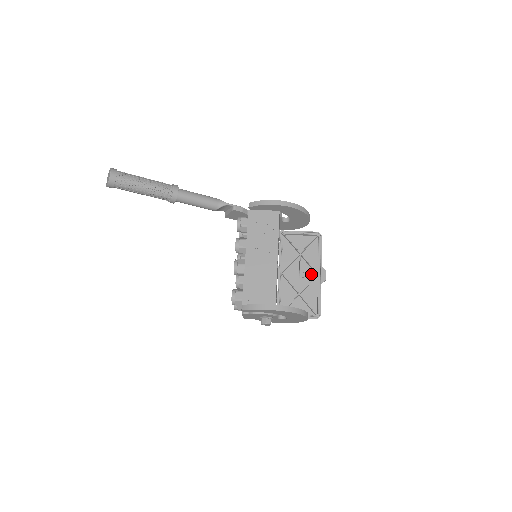
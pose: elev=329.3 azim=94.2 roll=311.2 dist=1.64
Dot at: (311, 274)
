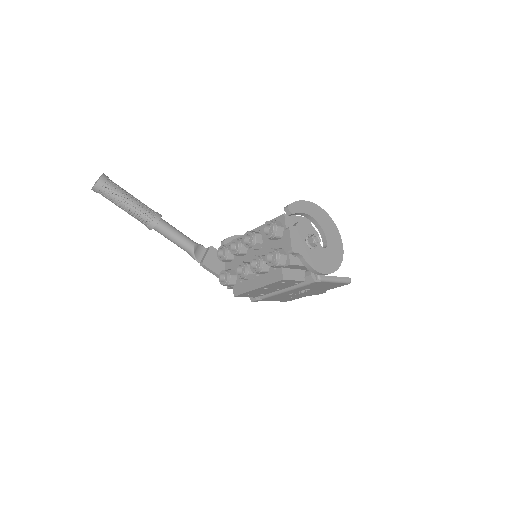
Dot at: (310, 292)
